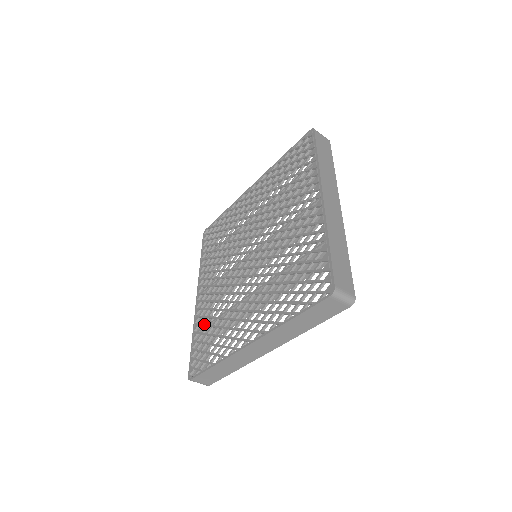
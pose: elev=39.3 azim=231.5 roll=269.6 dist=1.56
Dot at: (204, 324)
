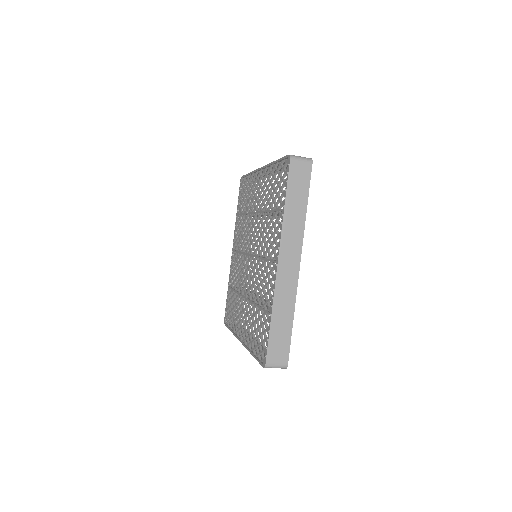
Dot at: (231, 286)
